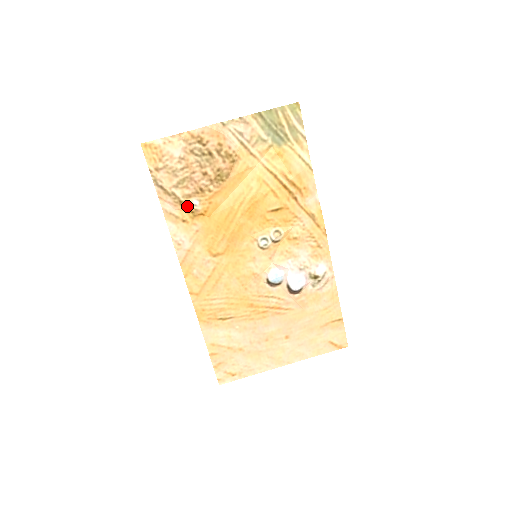
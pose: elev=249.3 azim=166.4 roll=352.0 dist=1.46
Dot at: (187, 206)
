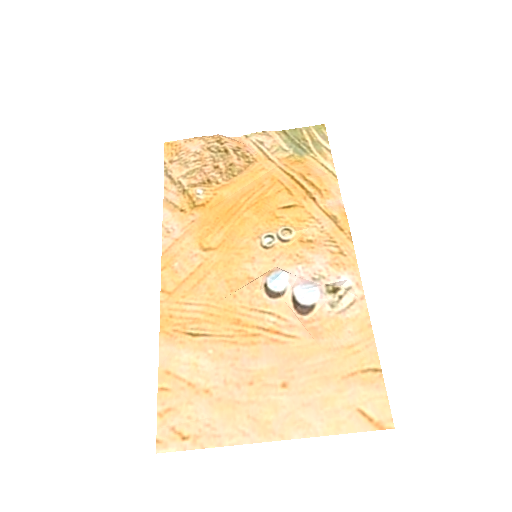
Dot at: (189, 195)
